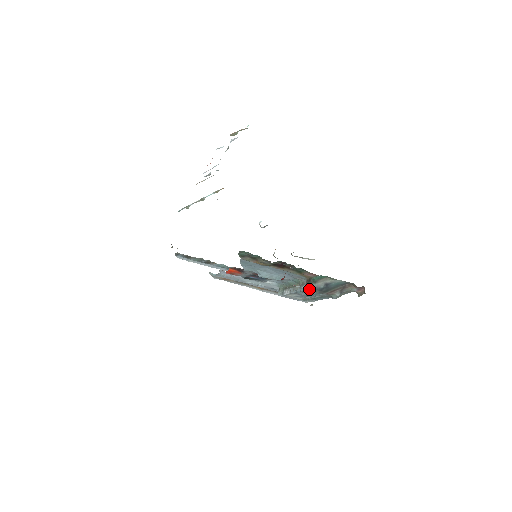
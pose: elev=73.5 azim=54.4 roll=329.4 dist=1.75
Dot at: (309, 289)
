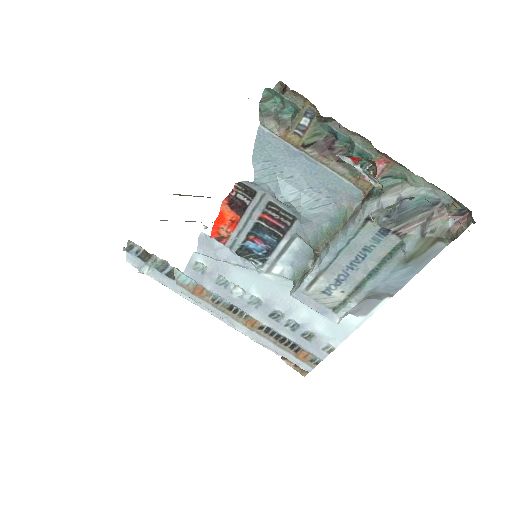
Dot at: (367, 210)
